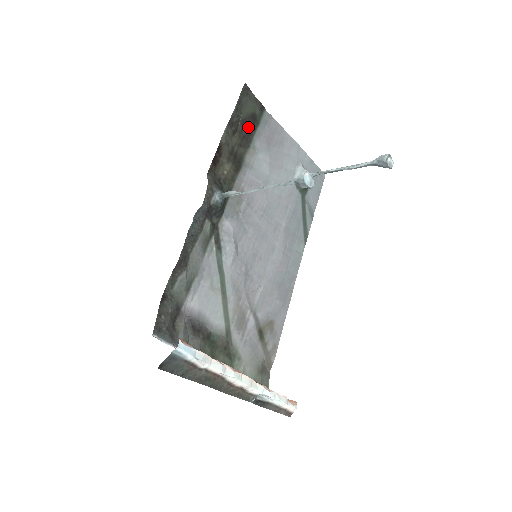
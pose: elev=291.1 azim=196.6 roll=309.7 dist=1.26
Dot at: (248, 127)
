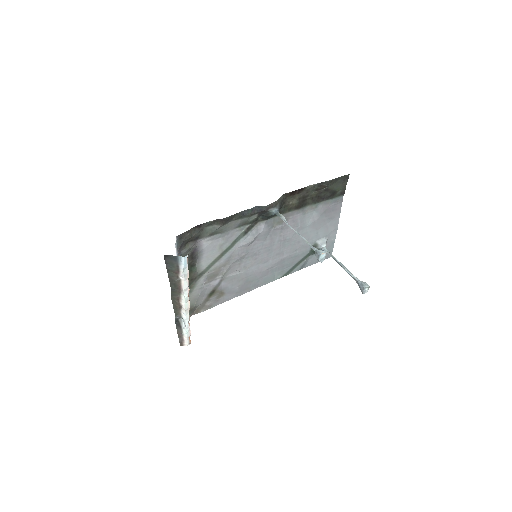
Dot at: (326, 194)
